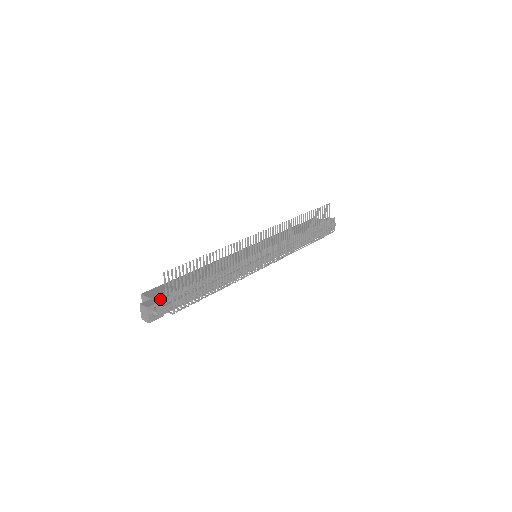
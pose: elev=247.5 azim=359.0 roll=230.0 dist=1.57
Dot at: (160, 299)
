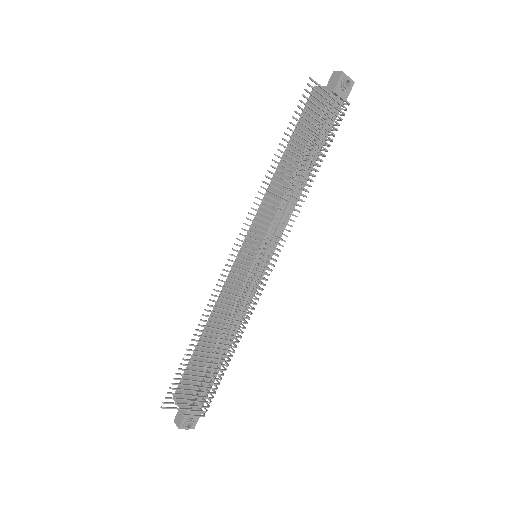
Dot at: occluded
